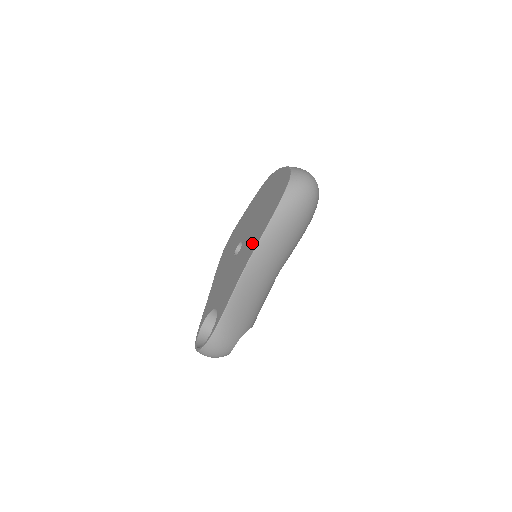
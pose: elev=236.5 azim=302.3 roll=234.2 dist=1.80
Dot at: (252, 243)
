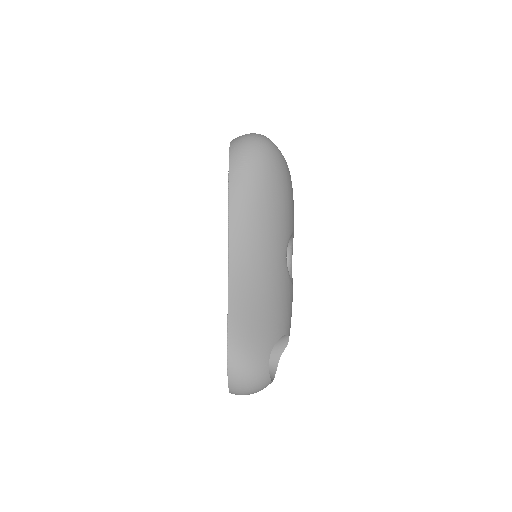
Dot at: occluded
